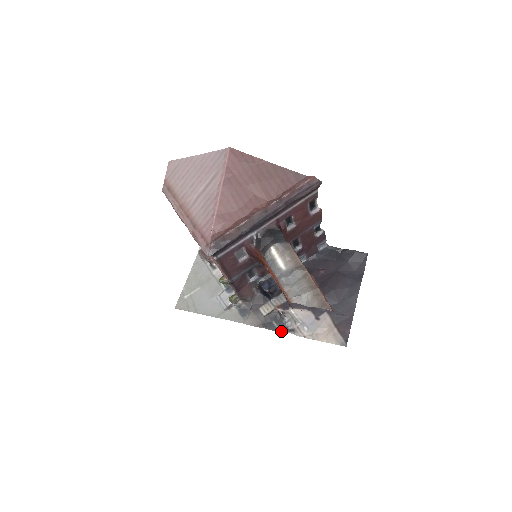
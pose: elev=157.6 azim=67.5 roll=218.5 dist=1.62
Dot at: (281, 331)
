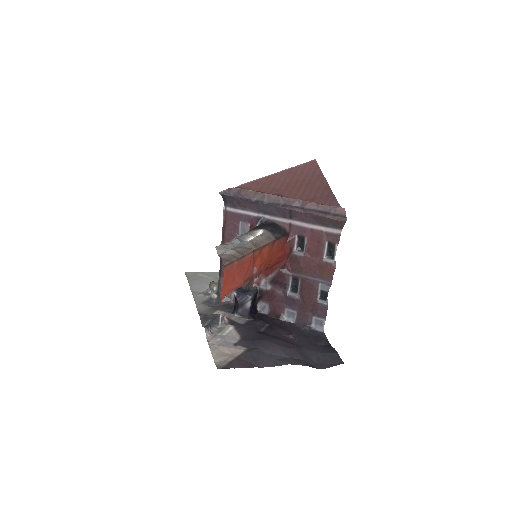
Dot at: (204, 326)
